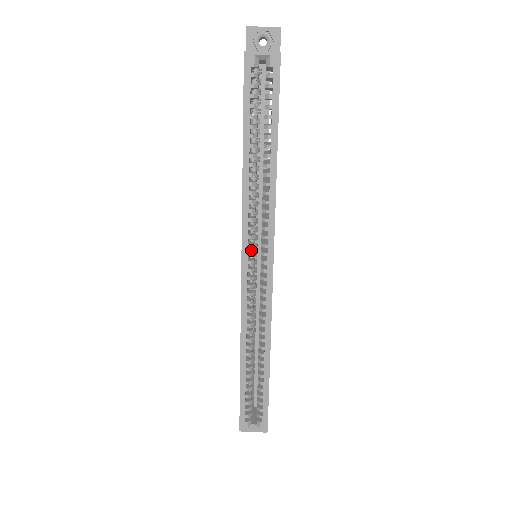
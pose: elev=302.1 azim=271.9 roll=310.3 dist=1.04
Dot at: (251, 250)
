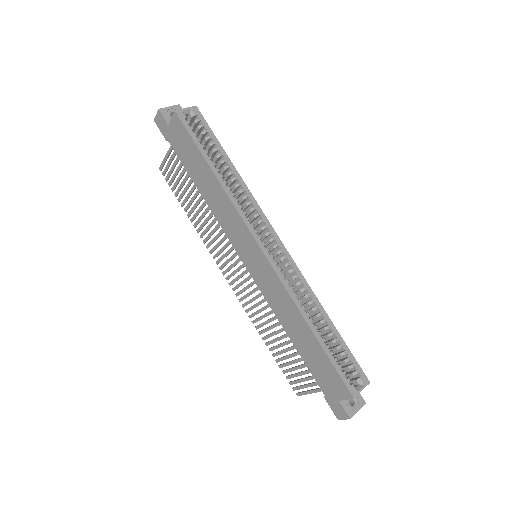
Dot at: (257, 238)
